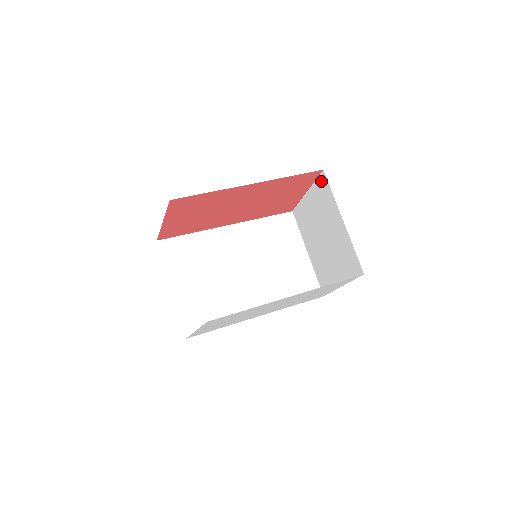
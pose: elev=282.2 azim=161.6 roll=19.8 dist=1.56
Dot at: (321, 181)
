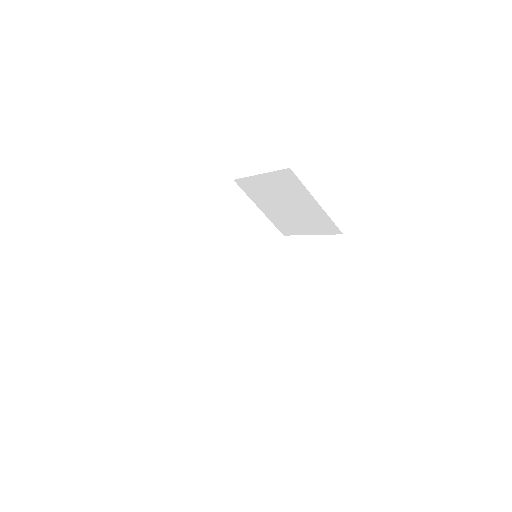
Dot at: (286, 174)
